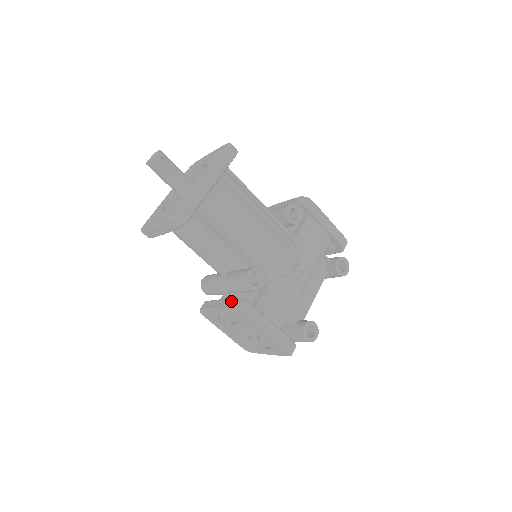
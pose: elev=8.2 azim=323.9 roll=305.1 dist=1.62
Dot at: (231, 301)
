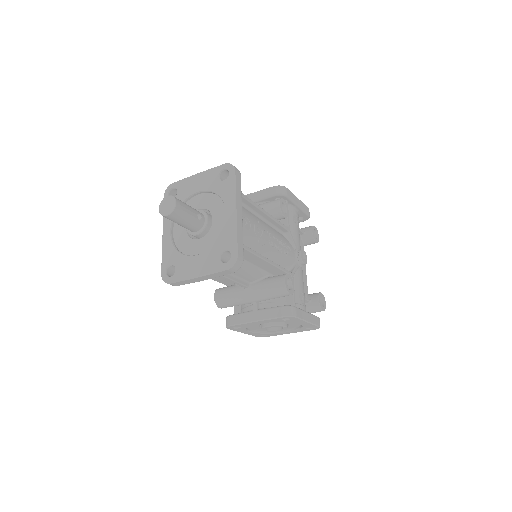
Dot at: (273, 311)
